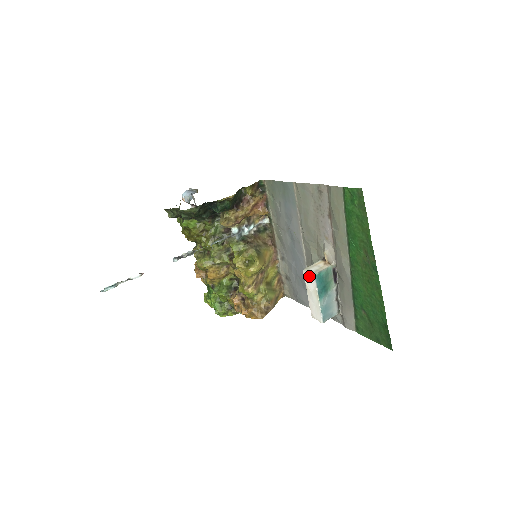
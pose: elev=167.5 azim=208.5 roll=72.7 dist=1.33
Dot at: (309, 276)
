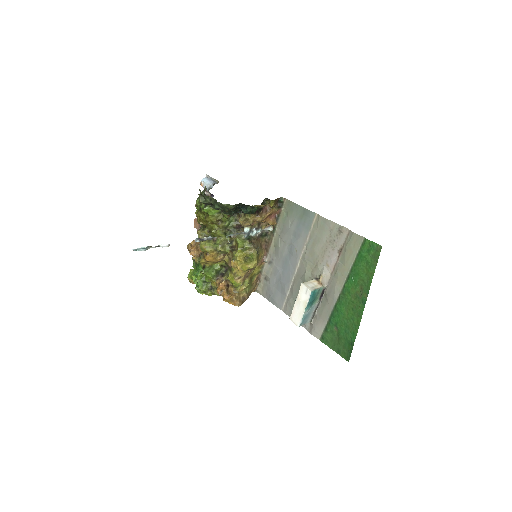
Dot at: (306, 290)
